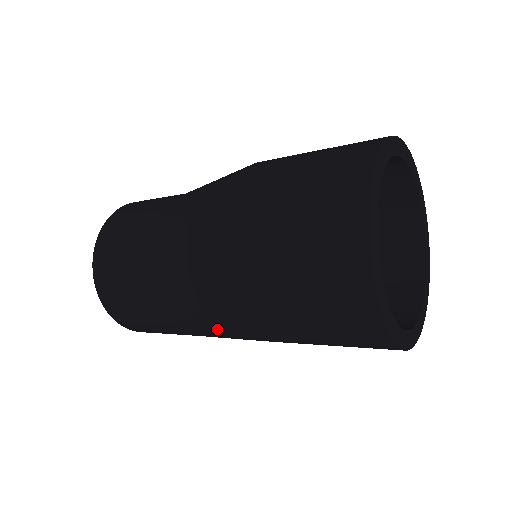
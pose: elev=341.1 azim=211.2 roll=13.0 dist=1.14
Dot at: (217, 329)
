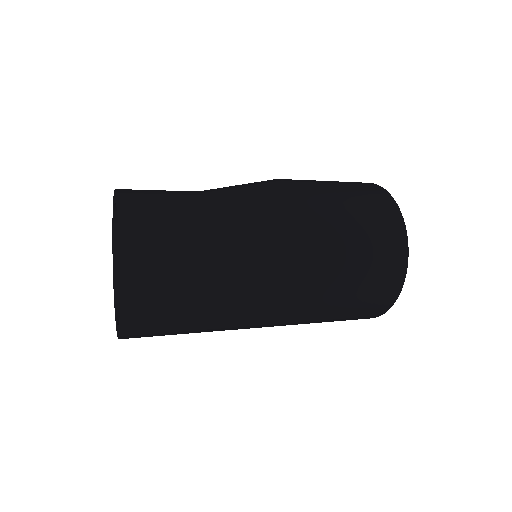
Dot at: (266, 306)
